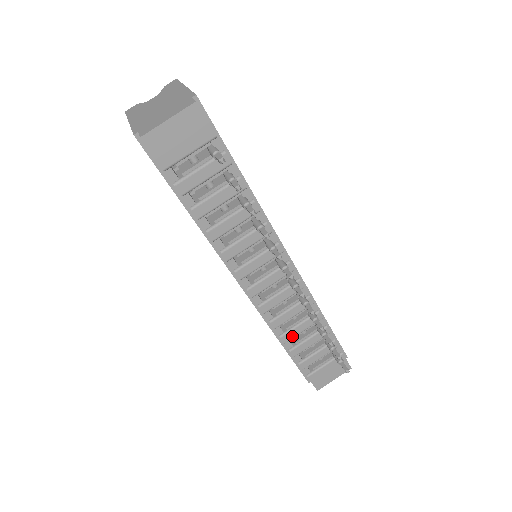
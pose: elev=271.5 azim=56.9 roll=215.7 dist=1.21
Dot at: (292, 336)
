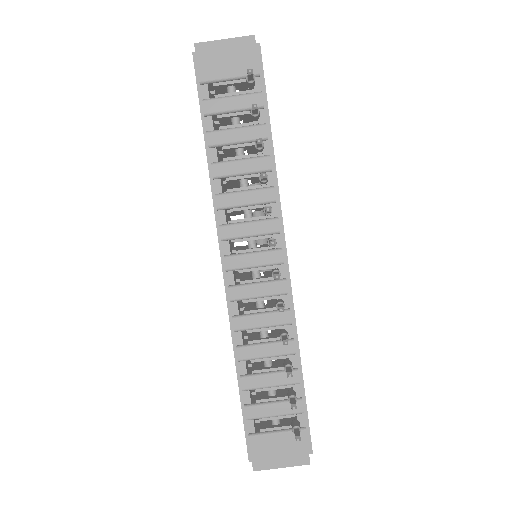
Dot at: (251, 355)
